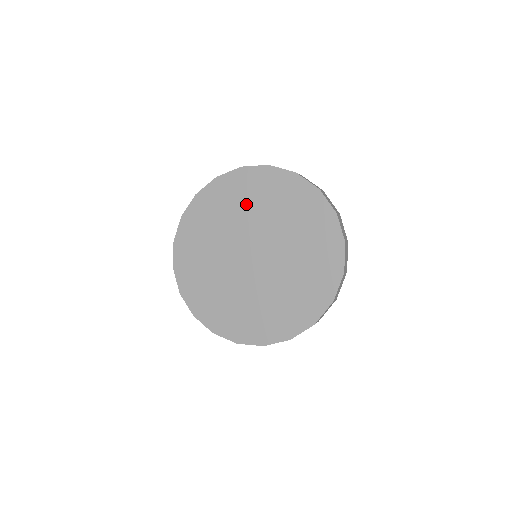
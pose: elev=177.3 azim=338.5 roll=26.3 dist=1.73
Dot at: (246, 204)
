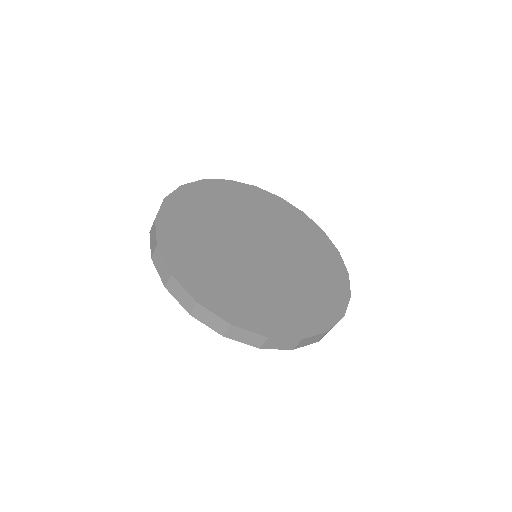
Dot at: (241, 206)
